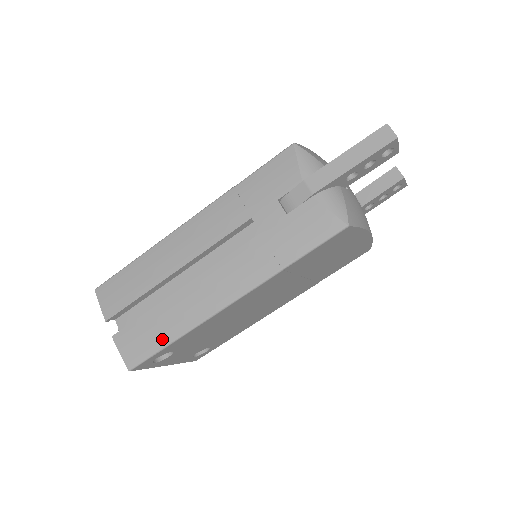
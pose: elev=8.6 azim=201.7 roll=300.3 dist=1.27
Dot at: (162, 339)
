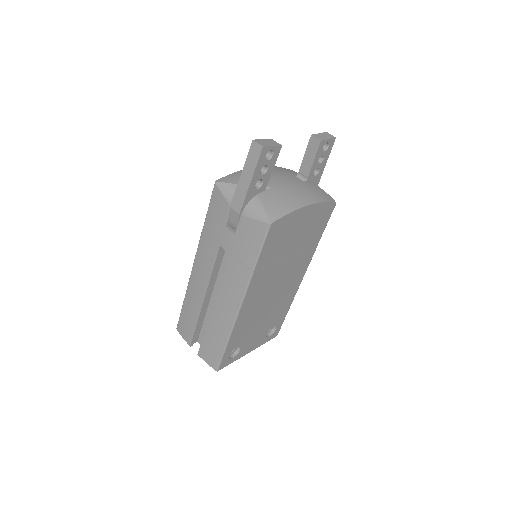
Dot at: (220, 345)
